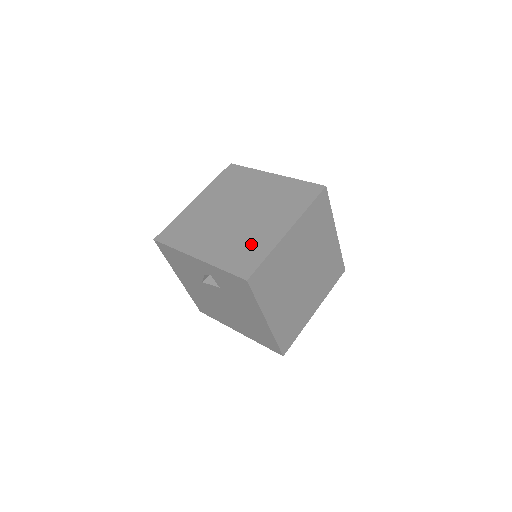
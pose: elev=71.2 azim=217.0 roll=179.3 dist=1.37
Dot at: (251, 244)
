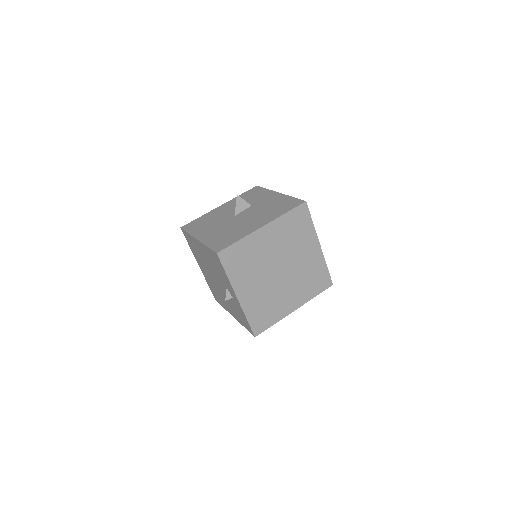
Dot at: (272, 308)
